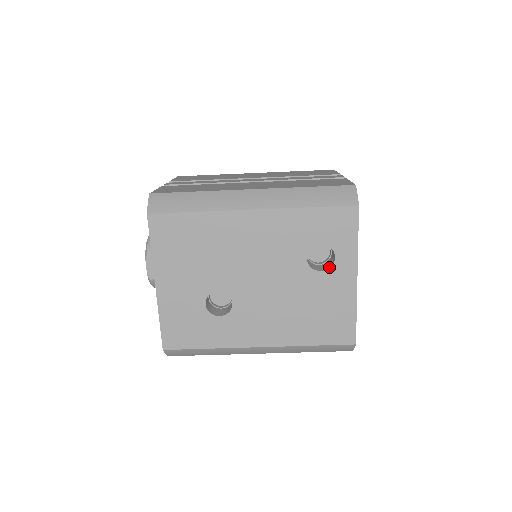
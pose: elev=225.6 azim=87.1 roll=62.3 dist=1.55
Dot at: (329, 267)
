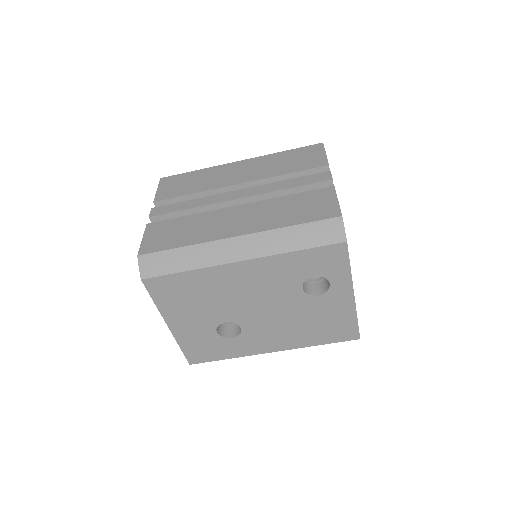
Dot at: (325, 291)
